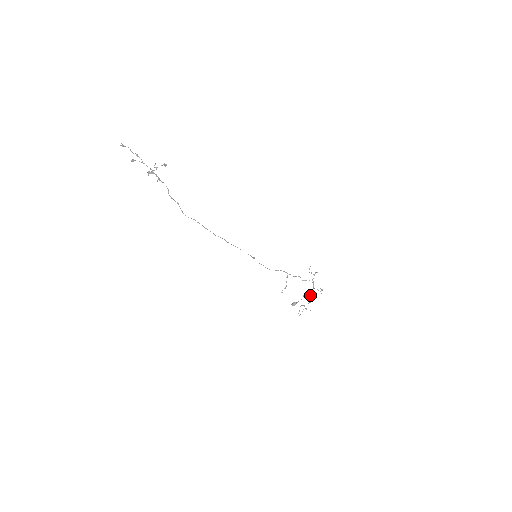
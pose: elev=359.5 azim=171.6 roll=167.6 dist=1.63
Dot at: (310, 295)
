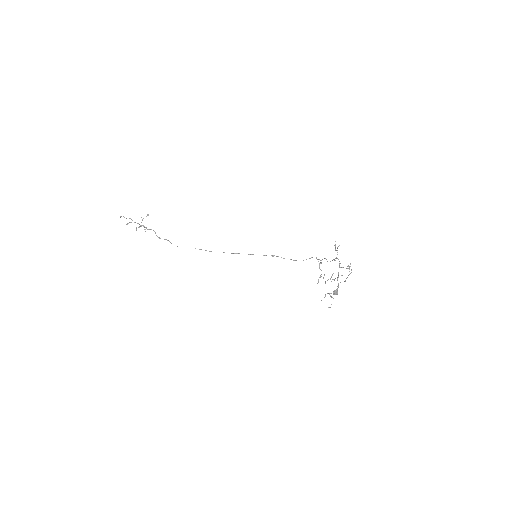
Dot at: (337, 278)
